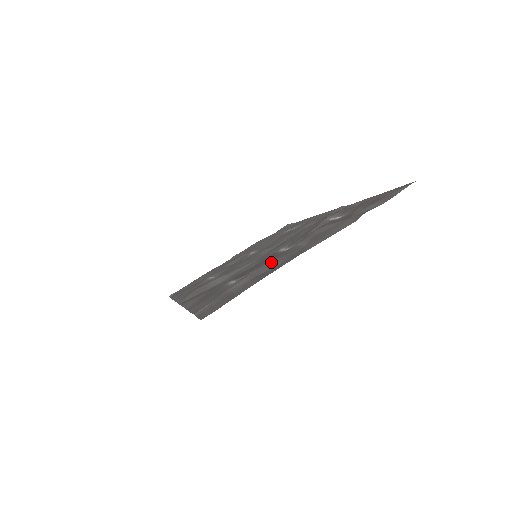
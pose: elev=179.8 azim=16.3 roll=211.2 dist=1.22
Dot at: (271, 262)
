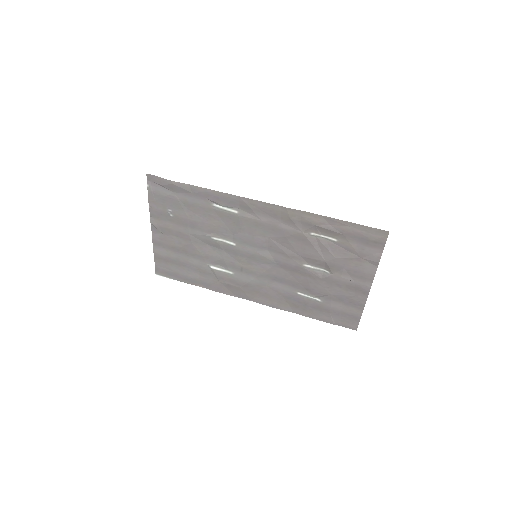
Dot at: (339, 292)
